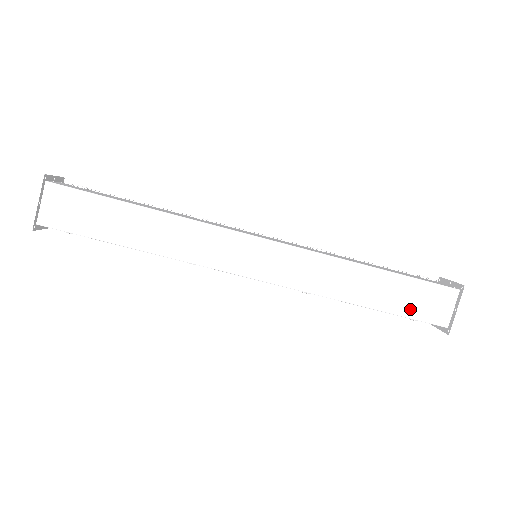
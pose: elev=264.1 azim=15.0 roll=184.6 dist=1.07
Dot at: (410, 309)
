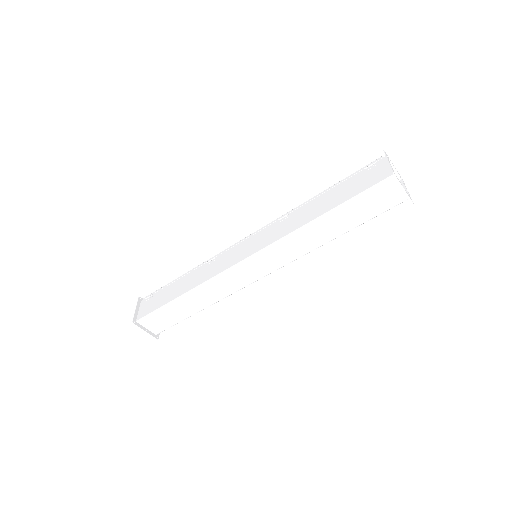
Dot at: (371, 213)
